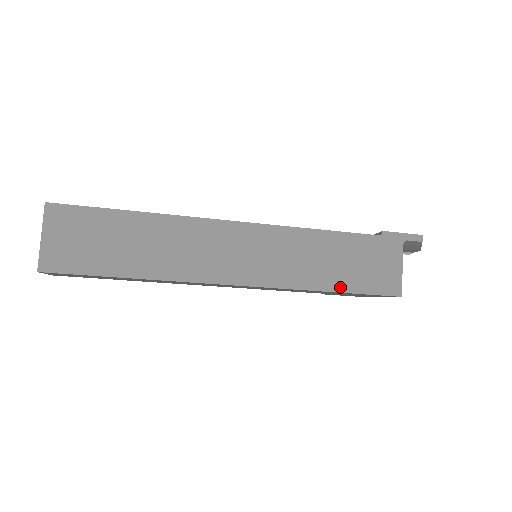
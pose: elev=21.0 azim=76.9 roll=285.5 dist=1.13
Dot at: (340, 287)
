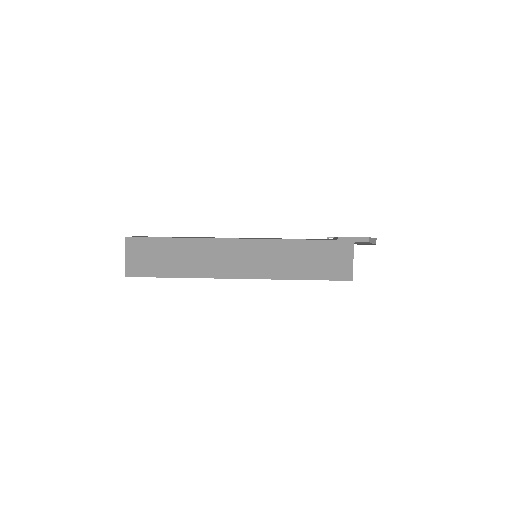
Dot at: (308, 276)
